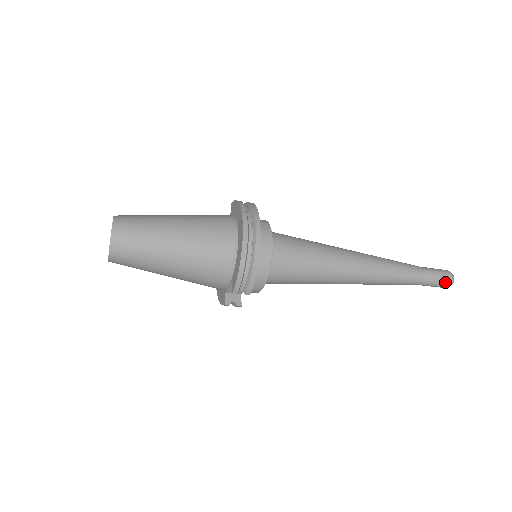
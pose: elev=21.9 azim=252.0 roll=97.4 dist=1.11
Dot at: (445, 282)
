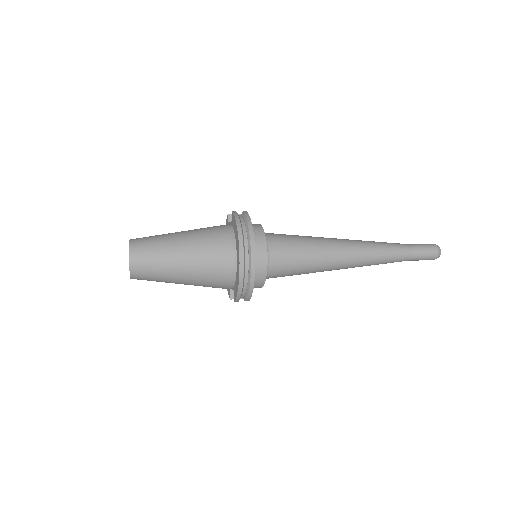
Dot at: (431, 258)
